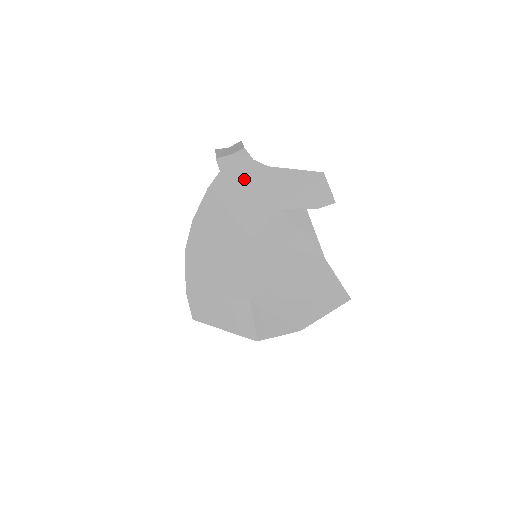
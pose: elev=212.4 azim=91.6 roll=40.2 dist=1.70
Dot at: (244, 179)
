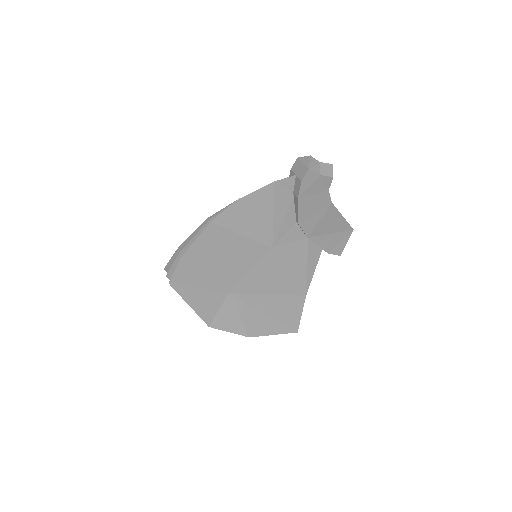
Dot at: (309, 200)
